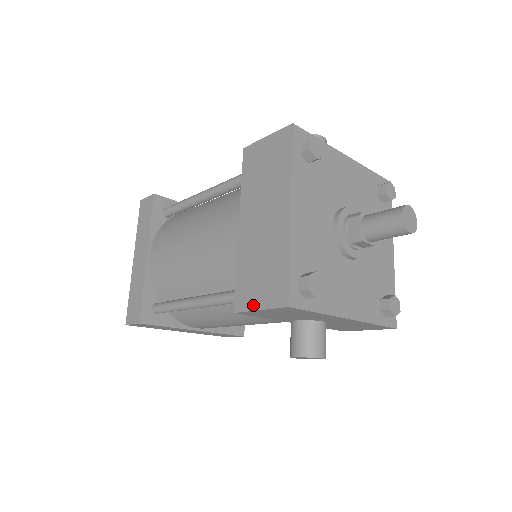
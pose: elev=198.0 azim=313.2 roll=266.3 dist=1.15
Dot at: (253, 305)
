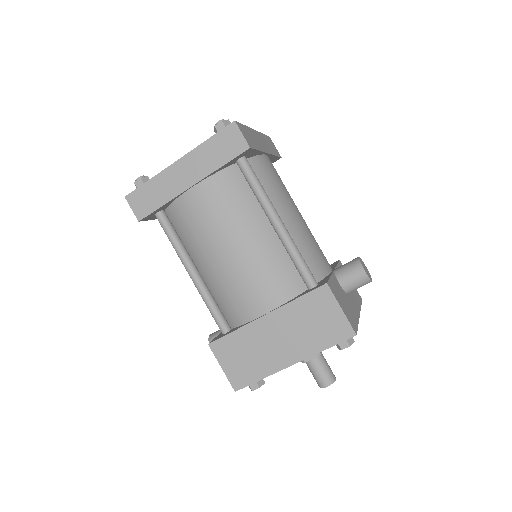
Dot at: (222, 361)
